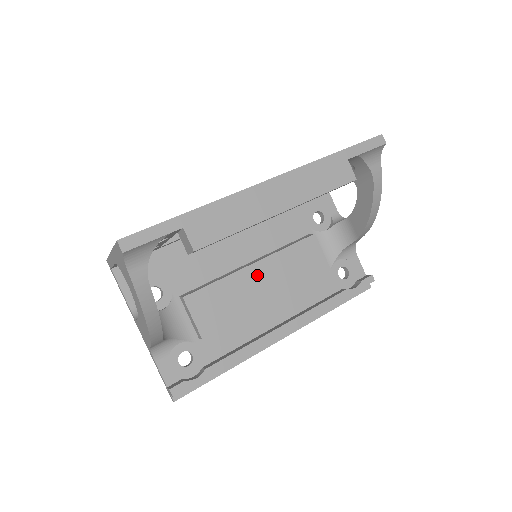
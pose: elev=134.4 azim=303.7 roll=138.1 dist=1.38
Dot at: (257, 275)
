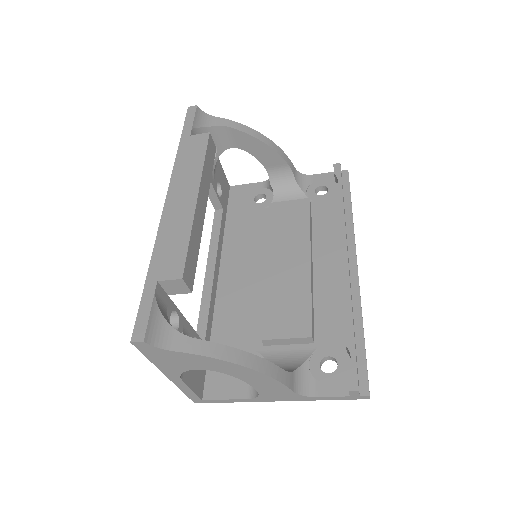
Dot at: (278, 264)
